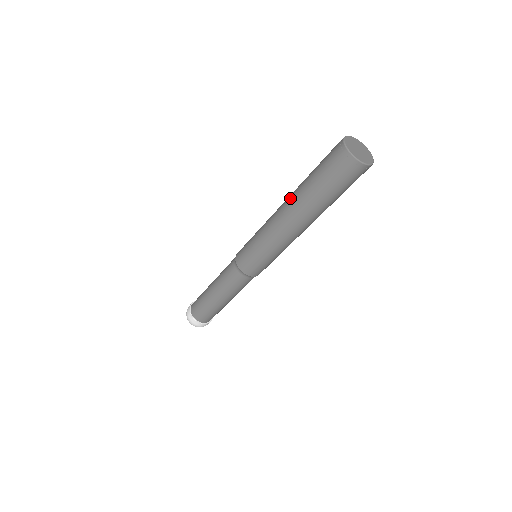
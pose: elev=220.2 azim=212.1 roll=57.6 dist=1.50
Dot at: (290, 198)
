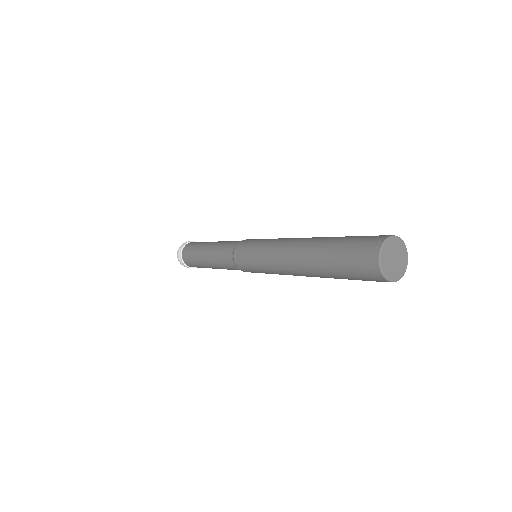
Dot at: (306, 246)
